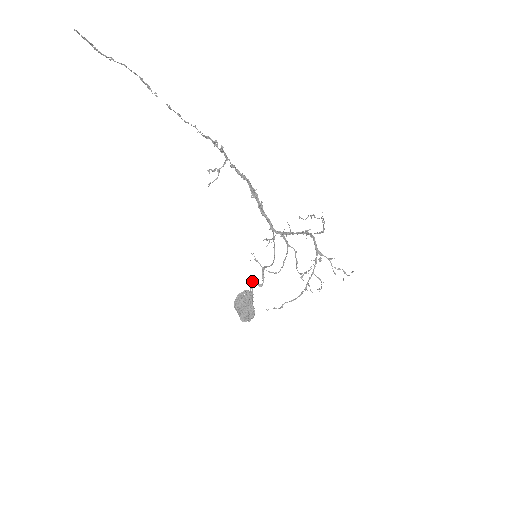
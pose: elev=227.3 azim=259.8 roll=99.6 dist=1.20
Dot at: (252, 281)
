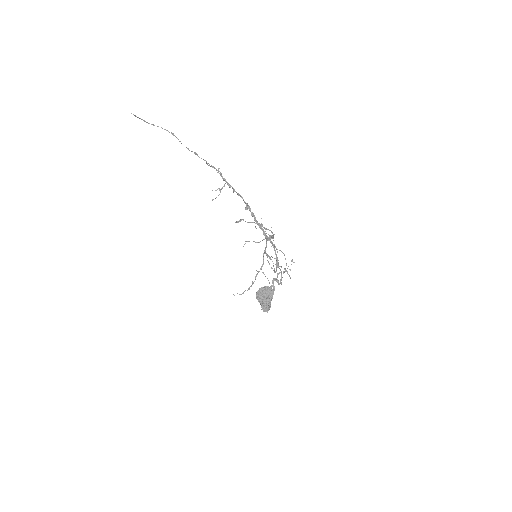
Dot at: (274, 279)
